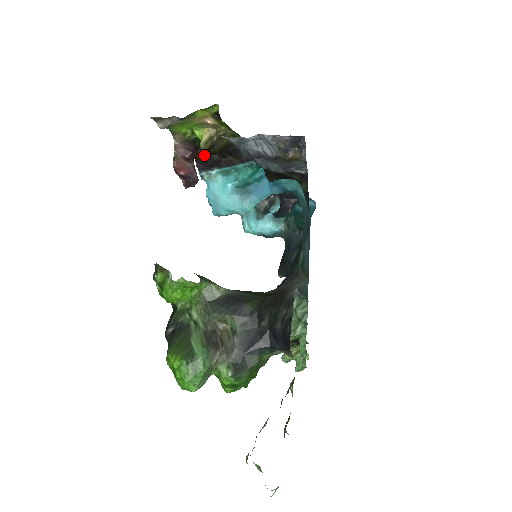
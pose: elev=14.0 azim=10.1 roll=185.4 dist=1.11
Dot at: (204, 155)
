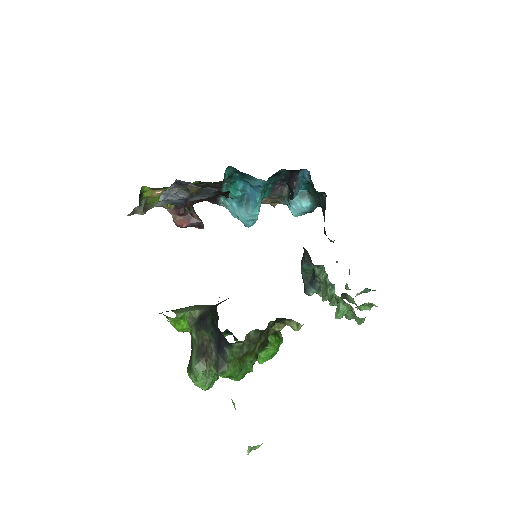
Dot at: occluded
